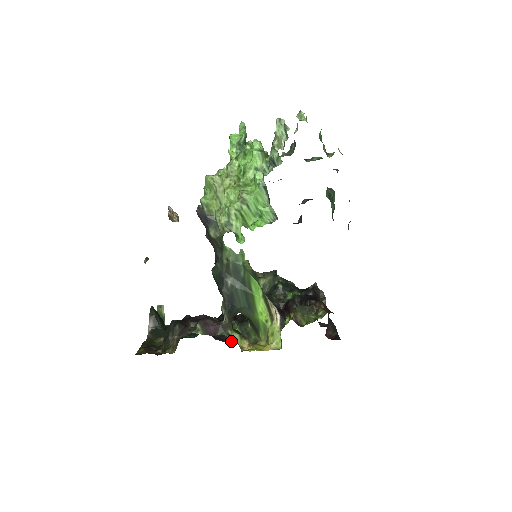
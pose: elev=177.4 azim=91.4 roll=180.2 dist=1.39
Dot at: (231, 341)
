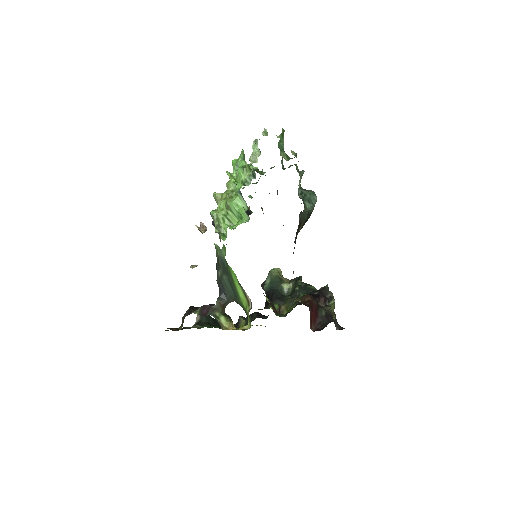
Dot at: occluded
